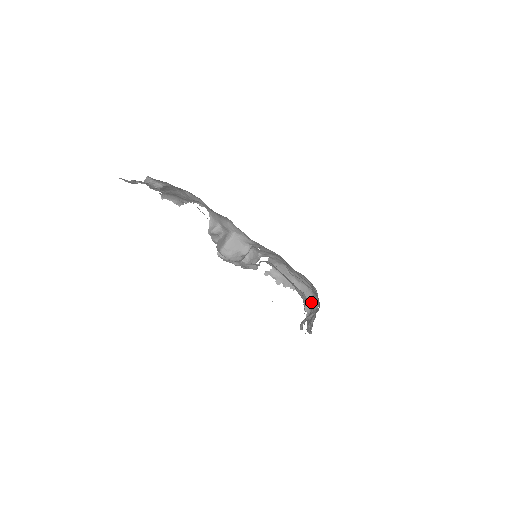
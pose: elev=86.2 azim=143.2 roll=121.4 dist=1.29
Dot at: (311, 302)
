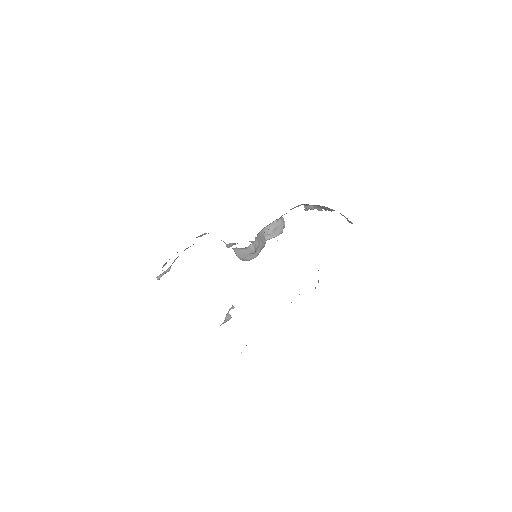
Dot at: (347, 219)
